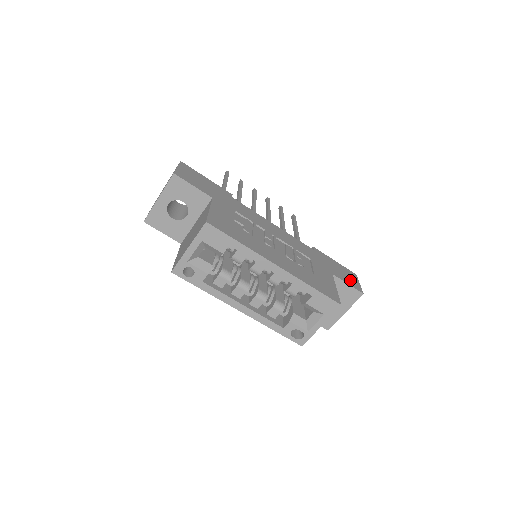
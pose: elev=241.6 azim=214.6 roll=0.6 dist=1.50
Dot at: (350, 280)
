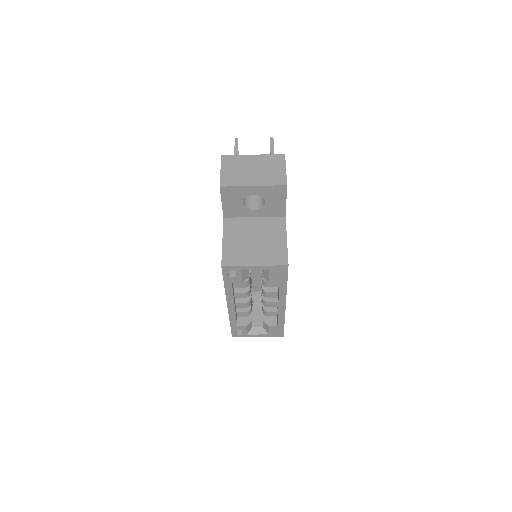
Dot at: occluded
